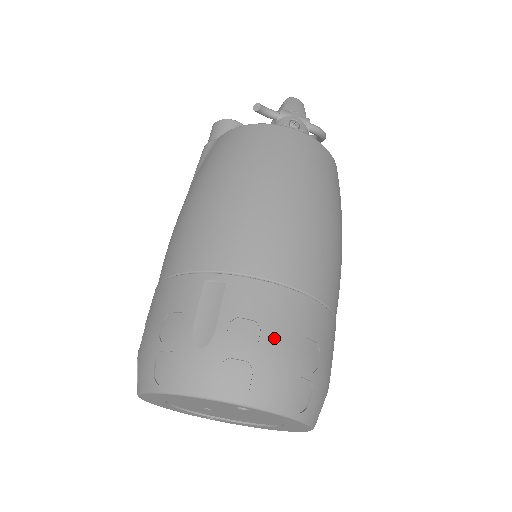
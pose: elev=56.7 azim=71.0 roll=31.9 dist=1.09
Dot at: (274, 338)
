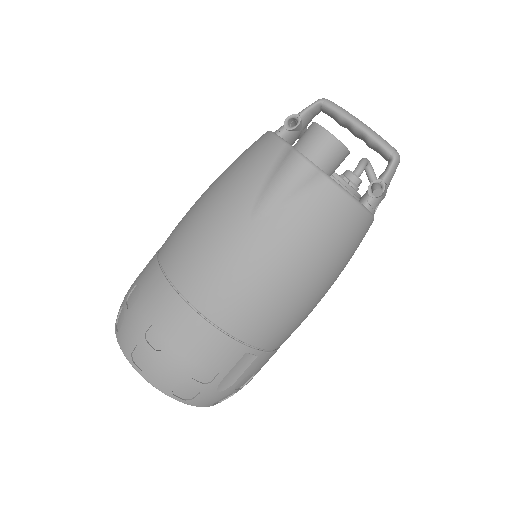
Dot at: occluded
